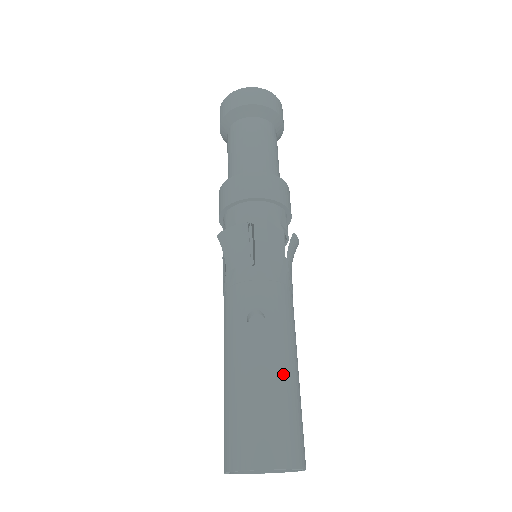
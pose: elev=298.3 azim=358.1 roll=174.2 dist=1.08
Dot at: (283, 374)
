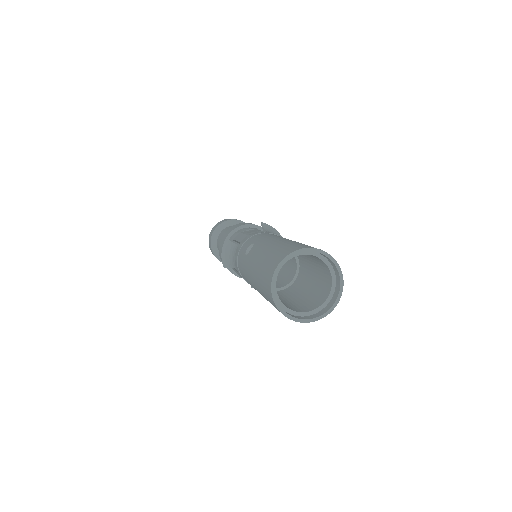
Dot at: (276, 242)
